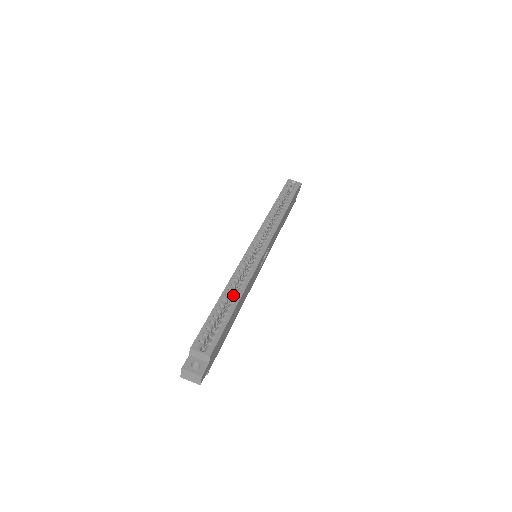
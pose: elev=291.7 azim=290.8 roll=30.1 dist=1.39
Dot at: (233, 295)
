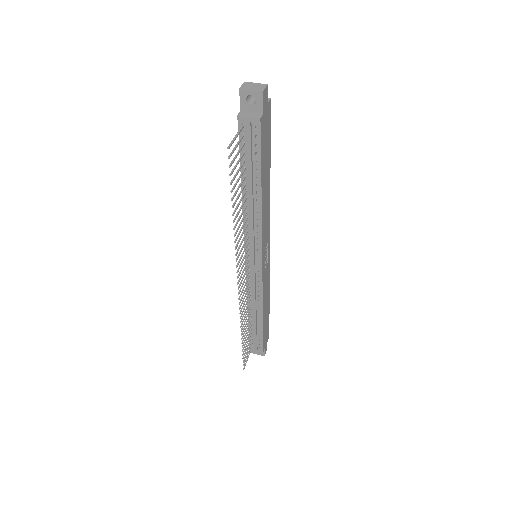
Dot at: occluded
